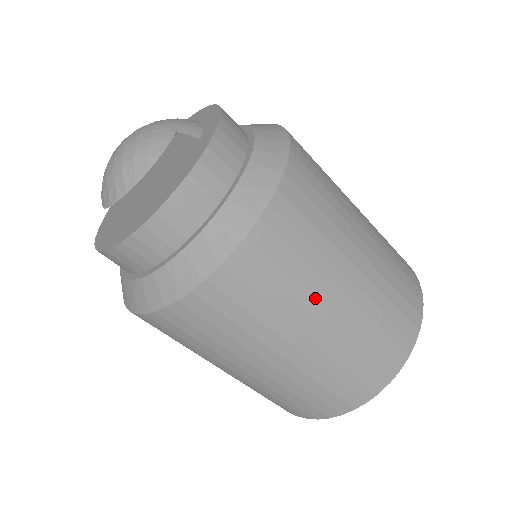
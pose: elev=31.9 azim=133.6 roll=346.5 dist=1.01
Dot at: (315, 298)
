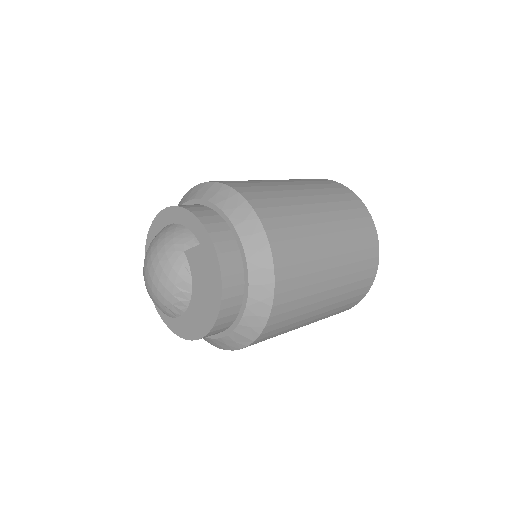
Dot at: (321, 272)
